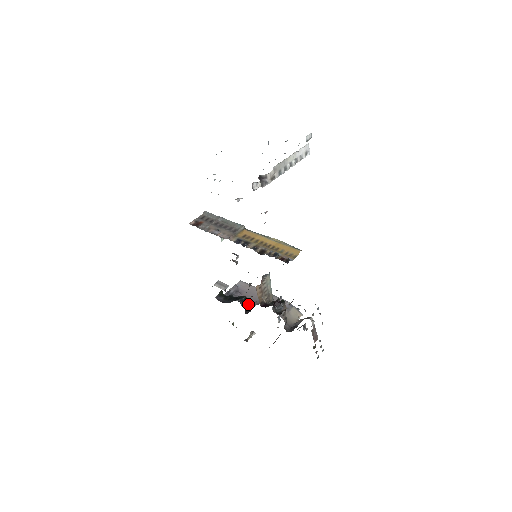
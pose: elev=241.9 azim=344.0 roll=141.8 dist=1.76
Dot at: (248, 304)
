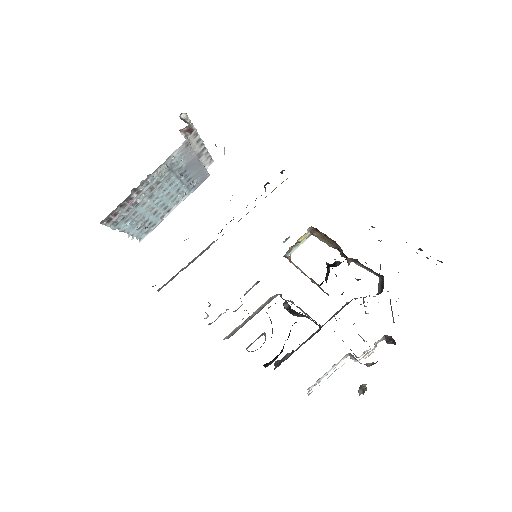
Dot at: occluded
